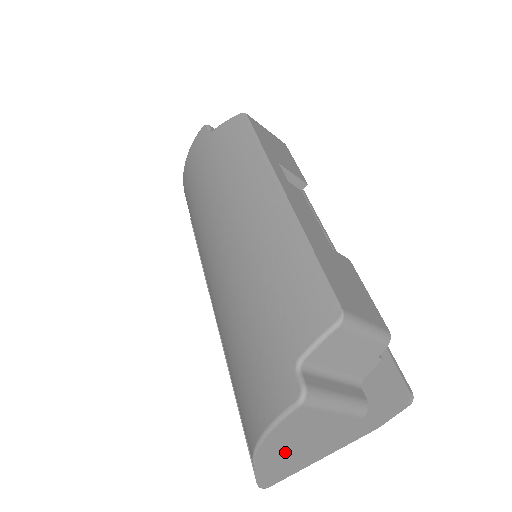
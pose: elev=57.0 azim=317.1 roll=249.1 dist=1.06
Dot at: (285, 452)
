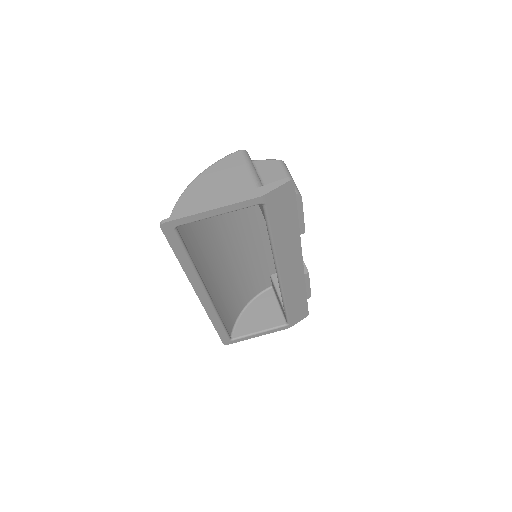
Dot at: (202, 196)
